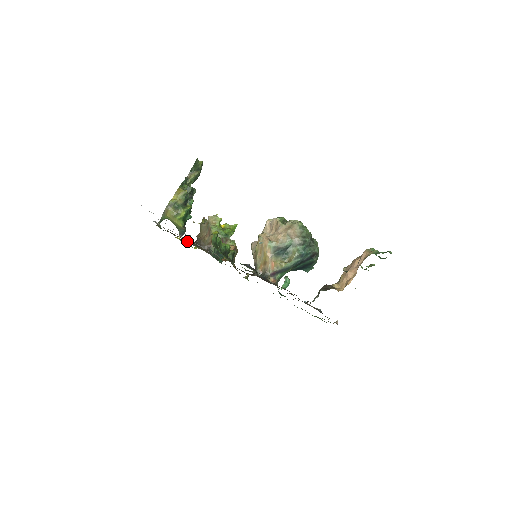
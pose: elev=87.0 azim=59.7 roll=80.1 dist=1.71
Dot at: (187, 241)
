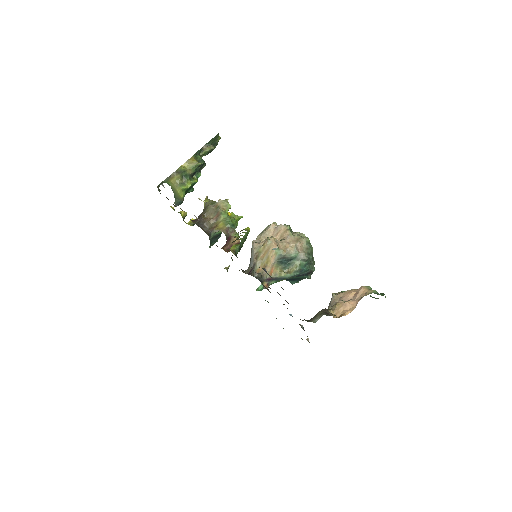
Dot at: (182, 214)
